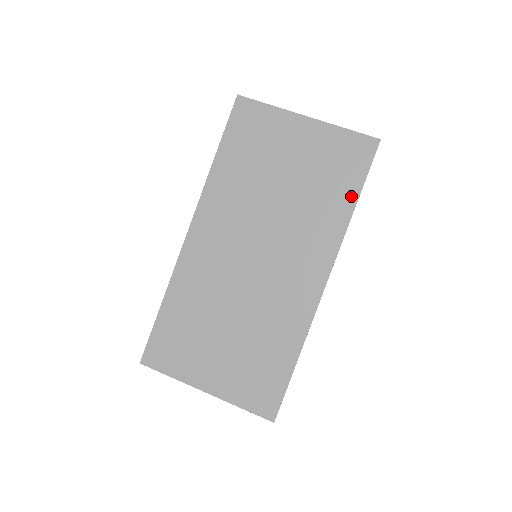
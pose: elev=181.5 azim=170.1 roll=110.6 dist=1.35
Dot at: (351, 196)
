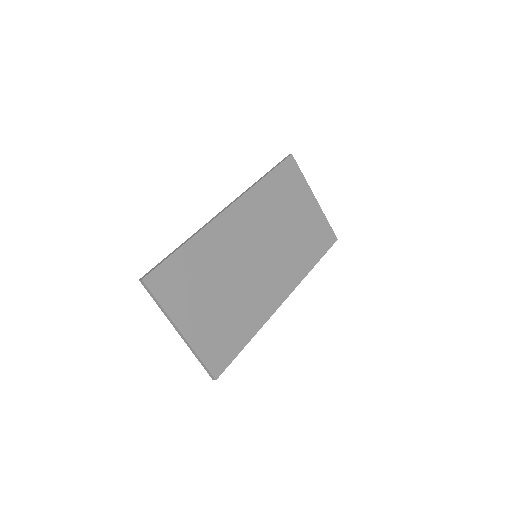
Dot at: (316, 258)
